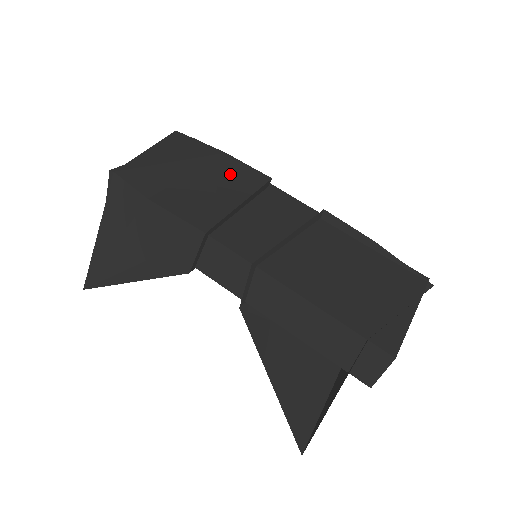
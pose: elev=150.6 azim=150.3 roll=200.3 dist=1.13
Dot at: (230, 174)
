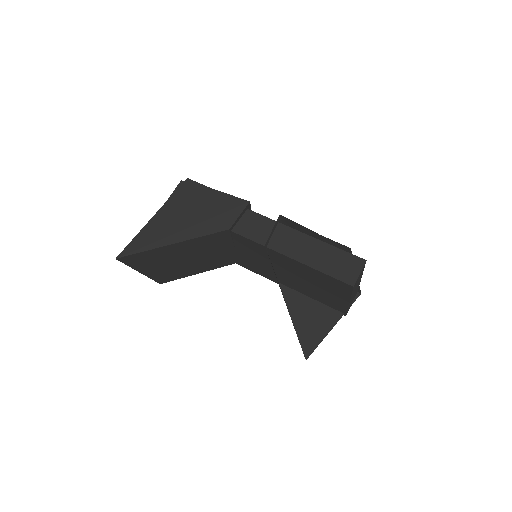
Dot at: occluded
